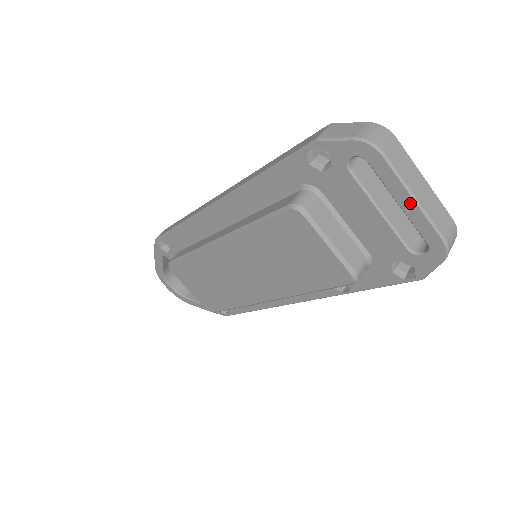
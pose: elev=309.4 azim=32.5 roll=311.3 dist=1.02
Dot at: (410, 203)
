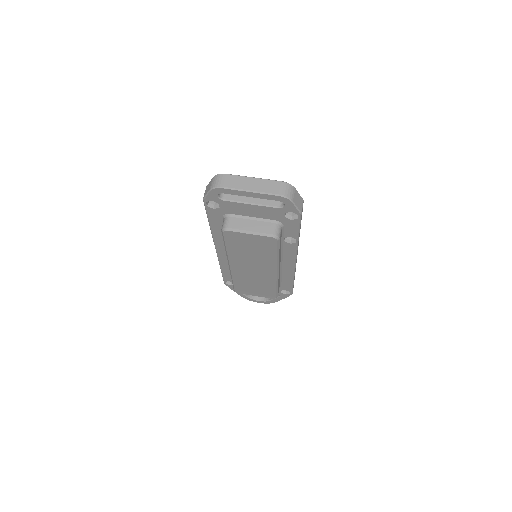
Dot at: (252, 194)
